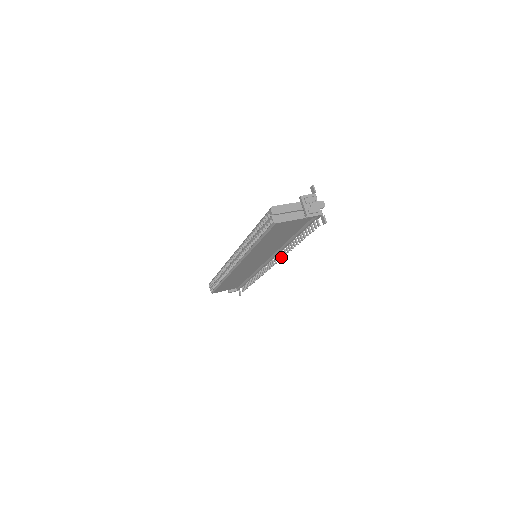
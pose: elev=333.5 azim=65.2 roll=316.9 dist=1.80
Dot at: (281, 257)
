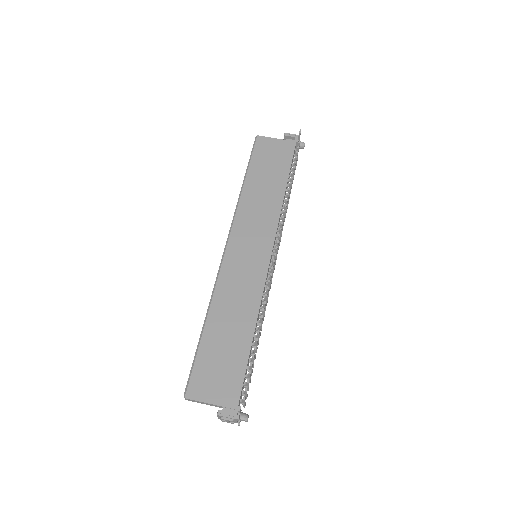
Dot at: occluded
